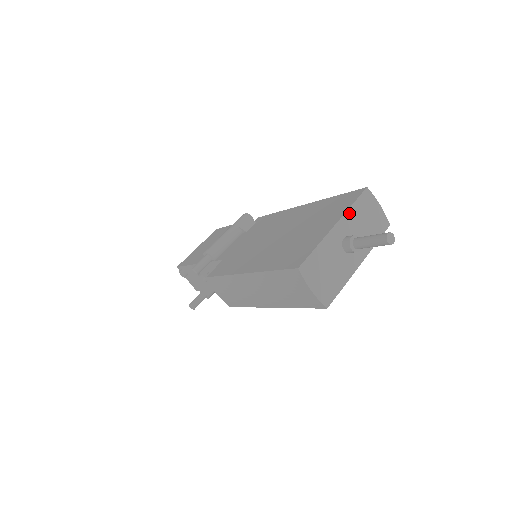
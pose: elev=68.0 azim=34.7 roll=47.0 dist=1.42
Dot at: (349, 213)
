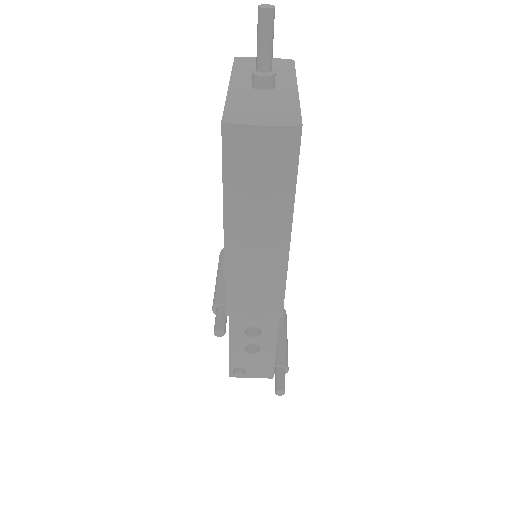
Dot at: (235, 74)
